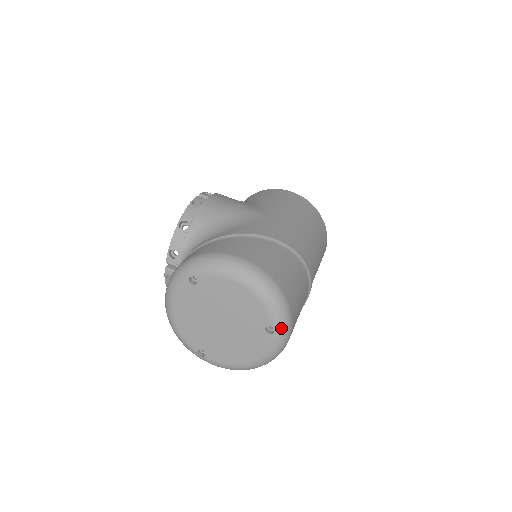
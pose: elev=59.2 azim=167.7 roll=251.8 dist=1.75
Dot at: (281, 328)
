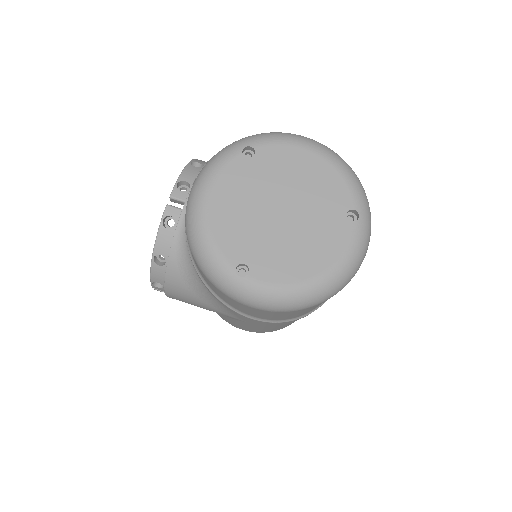
Dot at: (365, 216)
